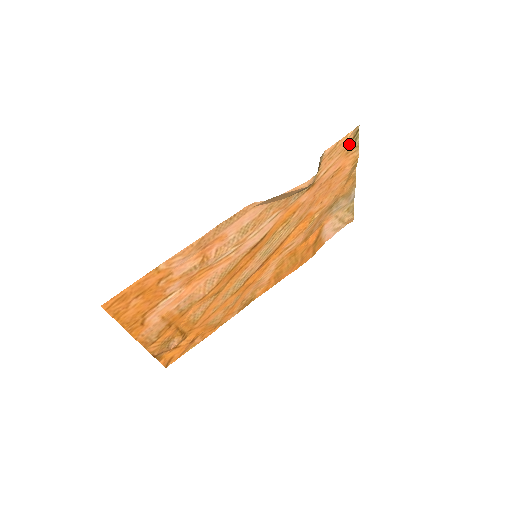
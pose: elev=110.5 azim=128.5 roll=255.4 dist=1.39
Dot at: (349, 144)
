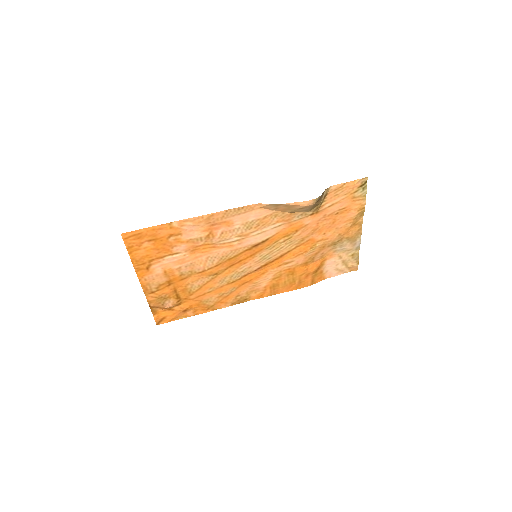
Dot at: (356, 190)
